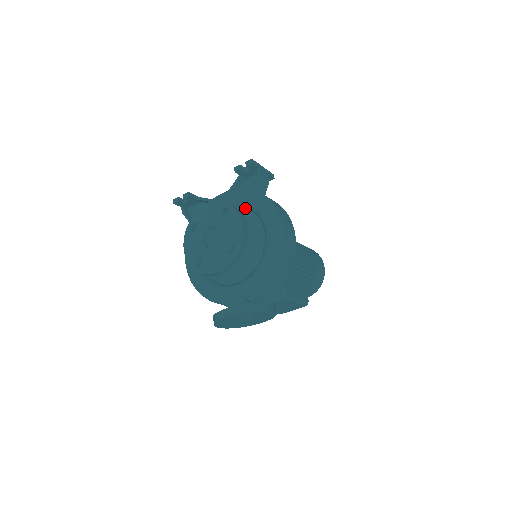
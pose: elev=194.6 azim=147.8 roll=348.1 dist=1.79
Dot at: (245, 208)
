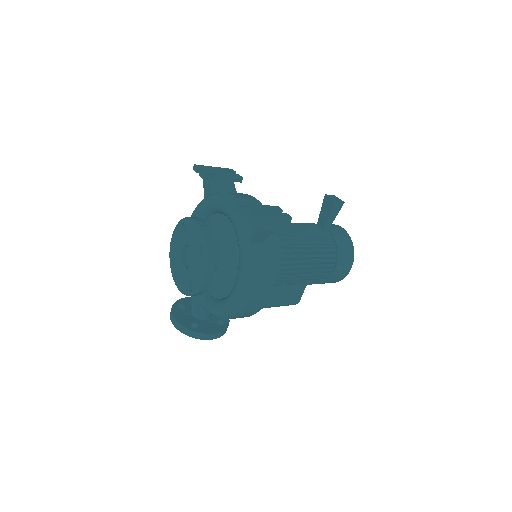
Dot at: occluded
